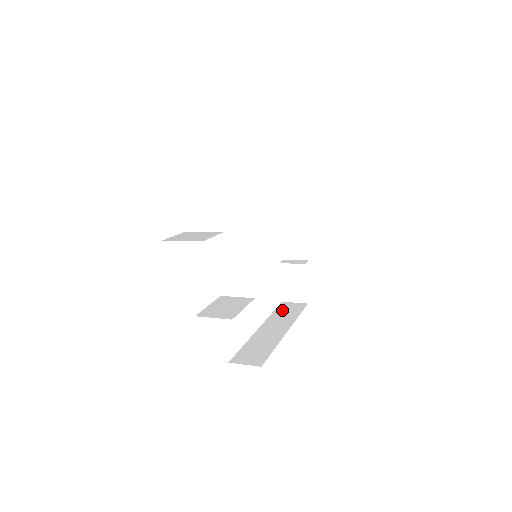
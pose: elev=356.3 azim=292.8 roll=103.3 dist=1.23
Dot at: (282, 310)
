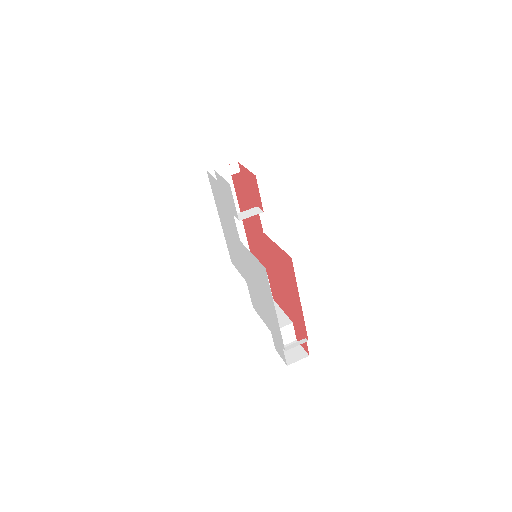
Dot at: occluded
